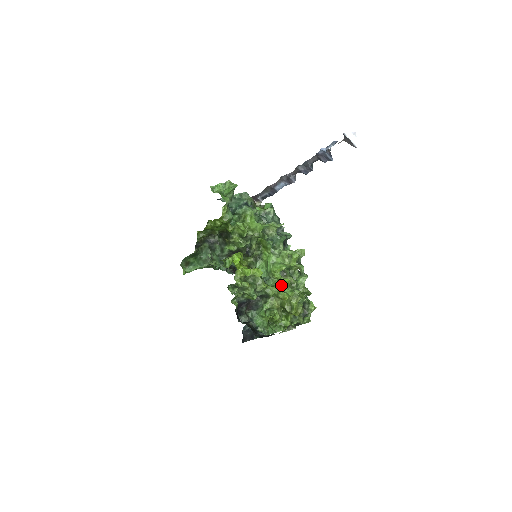
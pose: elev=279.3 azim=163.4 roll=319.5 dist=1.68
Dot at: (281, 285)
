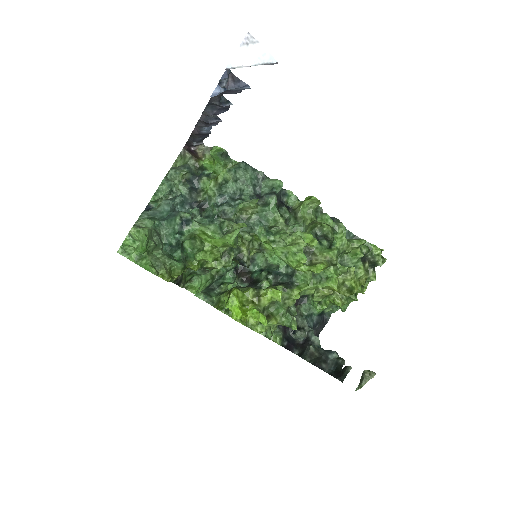
Dot at: occluded
